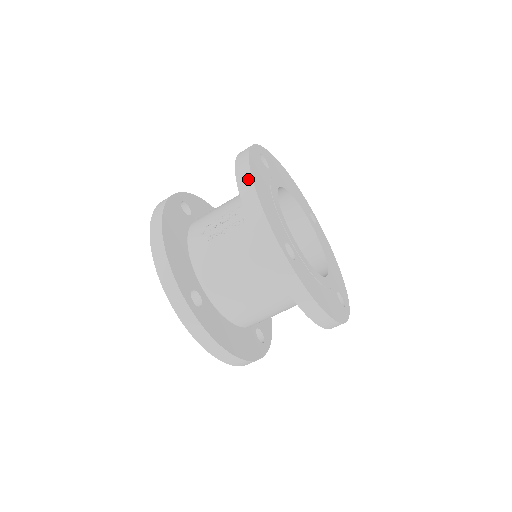
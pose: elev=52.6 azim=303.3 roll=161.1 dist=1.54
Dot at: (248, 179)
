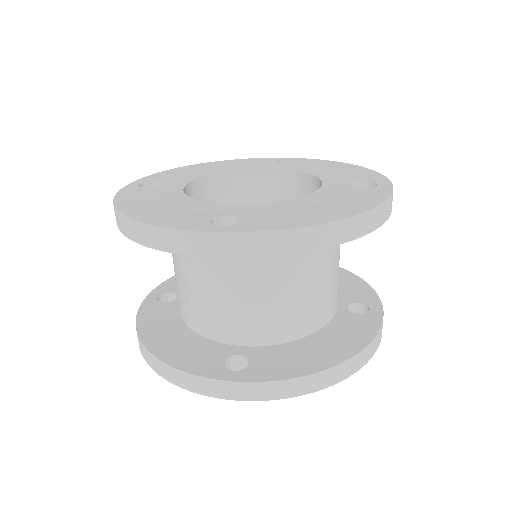
Dot at: (122, 220)
